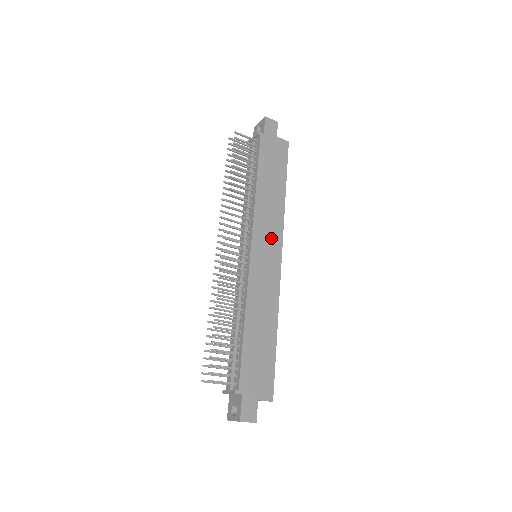
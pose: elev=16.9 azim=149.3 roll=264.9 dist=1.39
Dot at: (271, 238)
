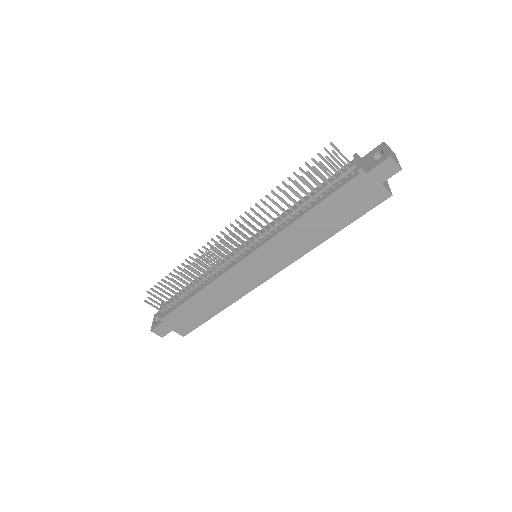
Dot at: (276, 260)
